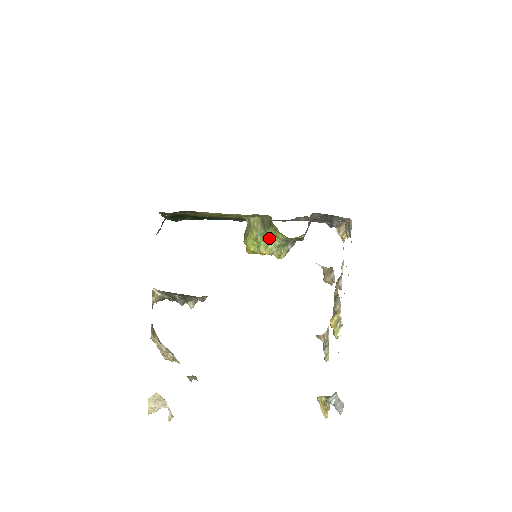
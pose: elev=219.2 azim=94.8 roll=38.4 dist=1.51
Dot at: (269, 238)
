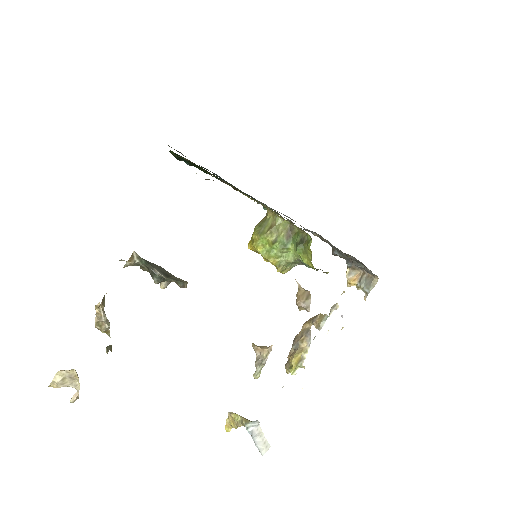
Dot at: (287, 251)
